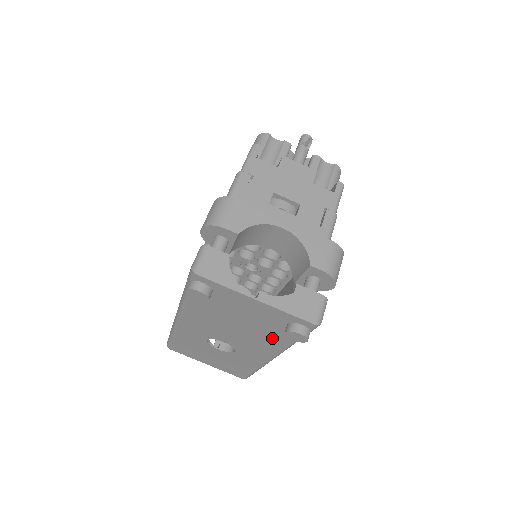
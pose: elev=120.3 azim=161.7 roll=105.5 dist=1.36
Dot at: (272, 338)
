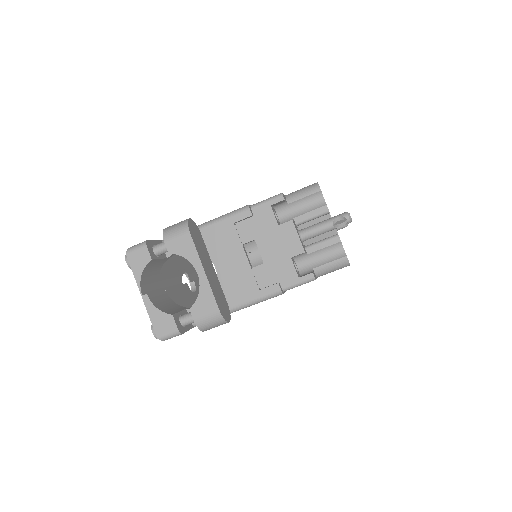
Dot at: occluded
